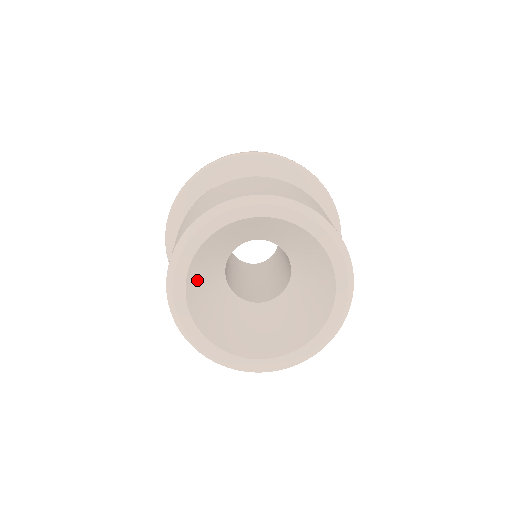
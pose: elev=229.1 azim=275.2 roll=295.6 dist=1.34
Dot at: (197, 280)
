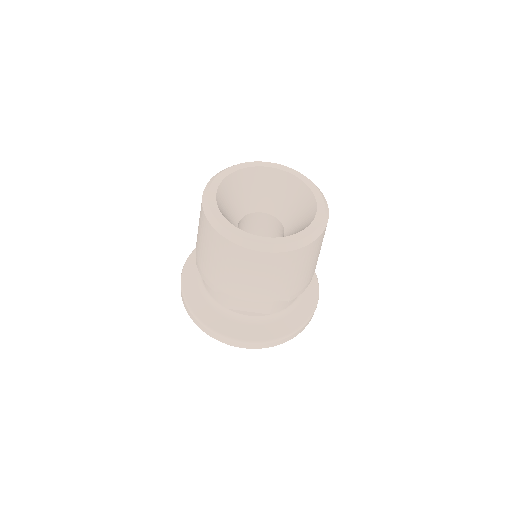
Dot at: (222, 201)
